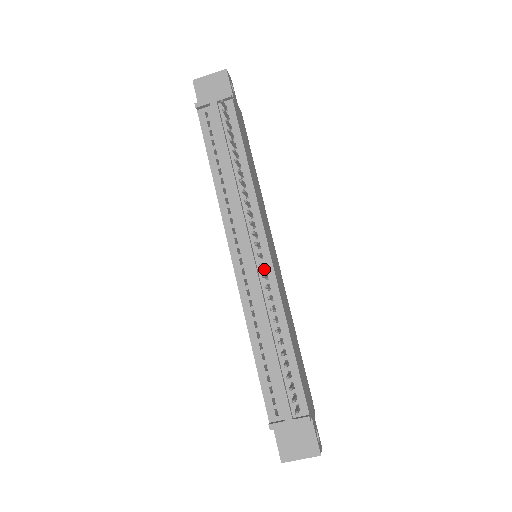
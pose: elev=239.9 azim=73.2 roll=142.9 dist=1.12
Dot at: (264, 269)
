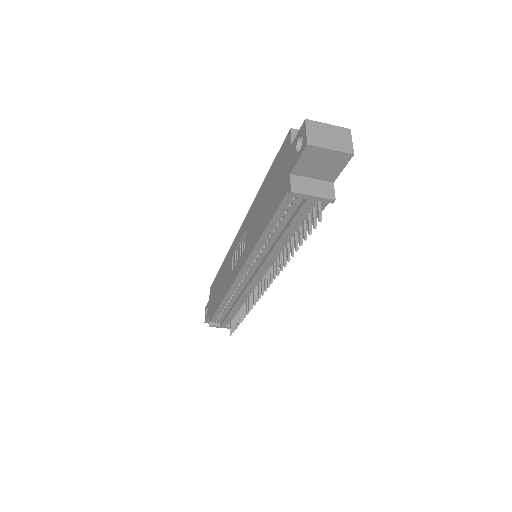
Dot at: (258, 281)
